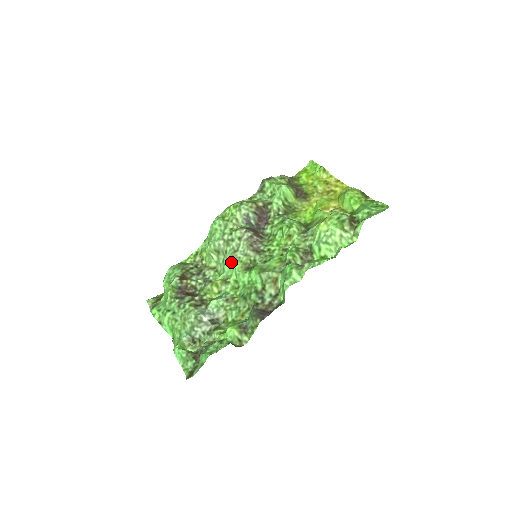
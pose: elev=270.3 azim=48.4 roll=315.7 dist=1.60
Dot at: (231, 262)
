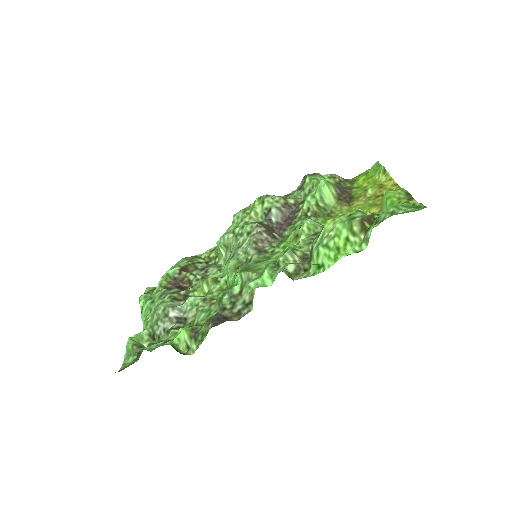
Dot at: (230, 259)
